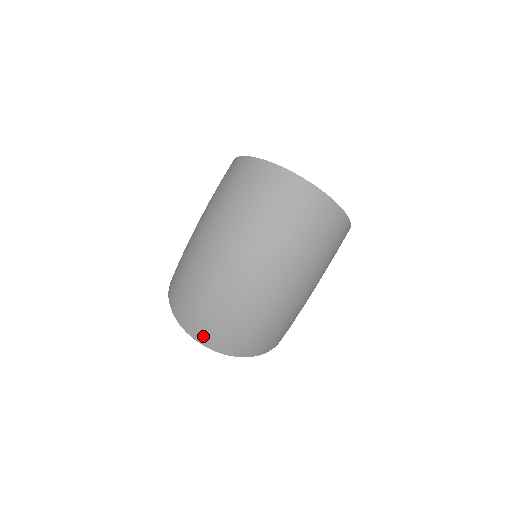
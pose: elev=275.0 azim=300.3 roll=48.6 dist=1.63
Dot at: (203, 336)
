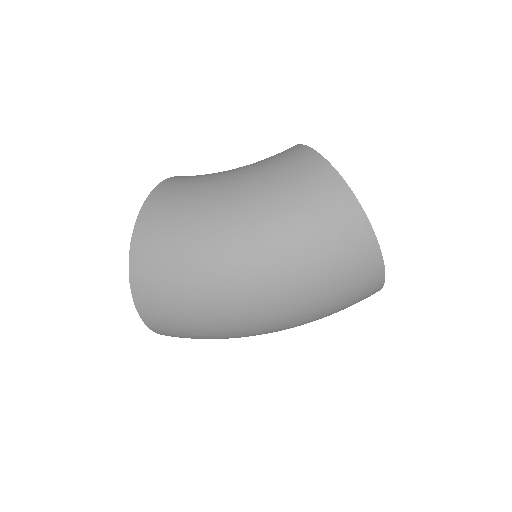
Dot at: (155, 323)
